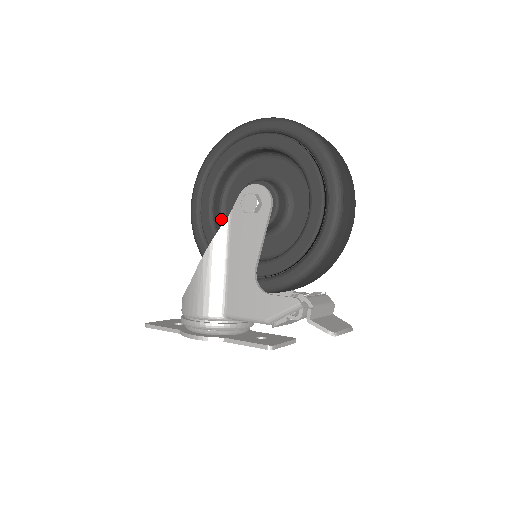
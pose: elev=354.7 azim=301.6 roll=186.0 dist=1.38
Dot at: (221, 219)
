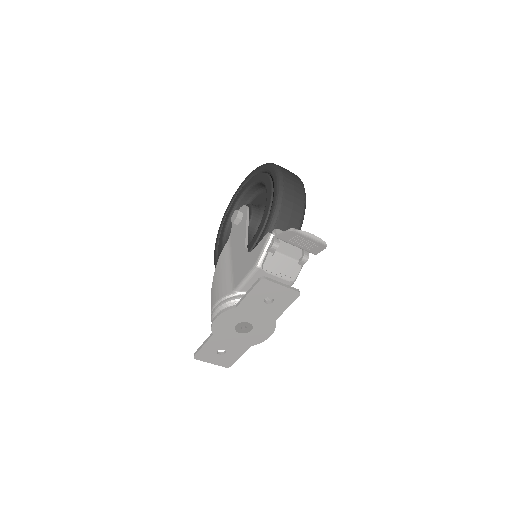
Dot at: occluded
